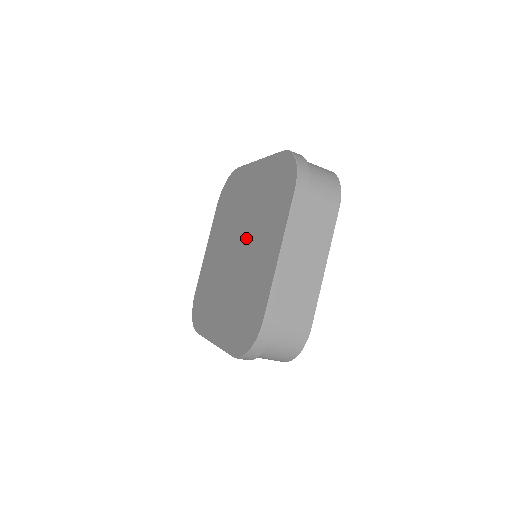
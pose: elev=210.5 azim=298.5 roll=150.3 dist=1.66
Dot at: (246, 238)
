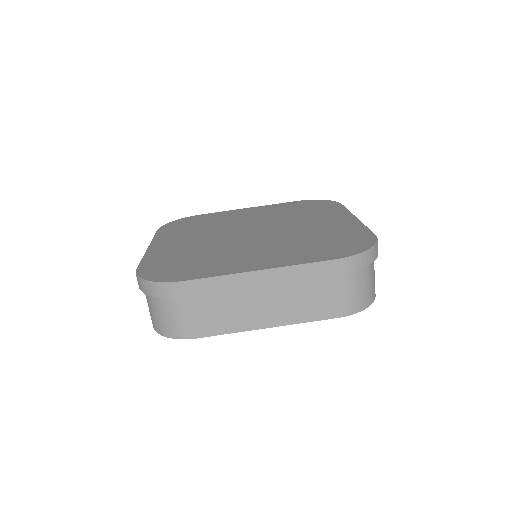
Dot at: (273, 225)
